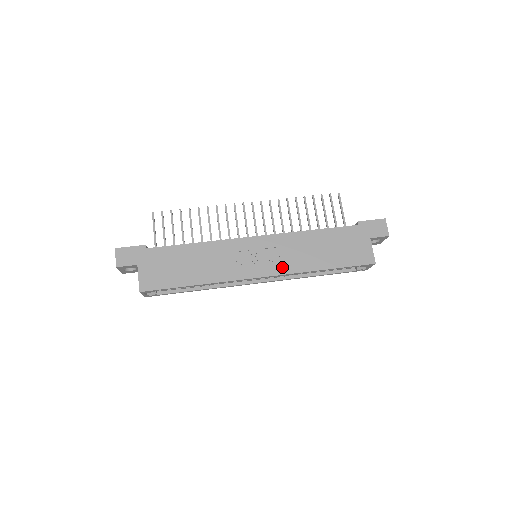
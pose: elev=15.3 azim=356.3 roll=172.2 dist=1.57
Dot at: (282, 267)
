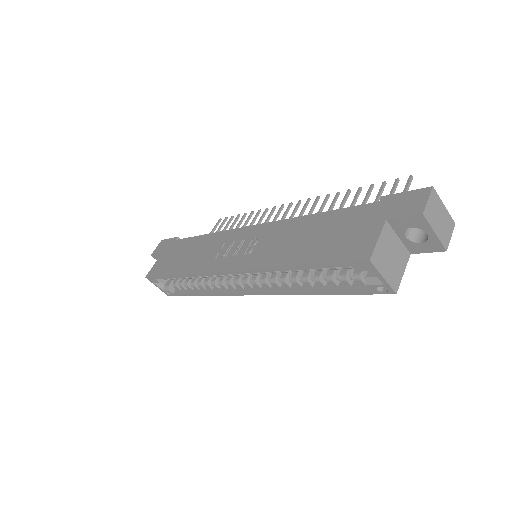
Dot at: (251, 260)
